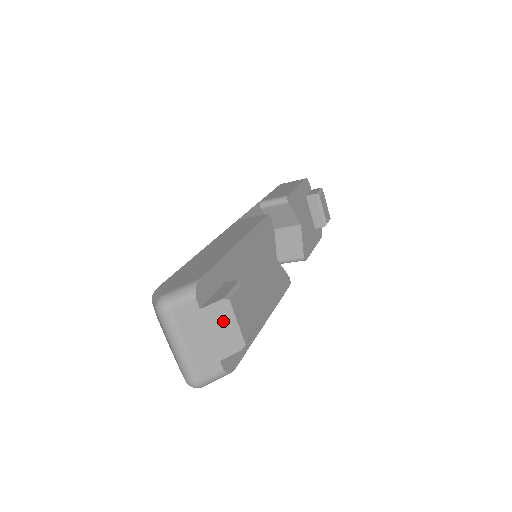
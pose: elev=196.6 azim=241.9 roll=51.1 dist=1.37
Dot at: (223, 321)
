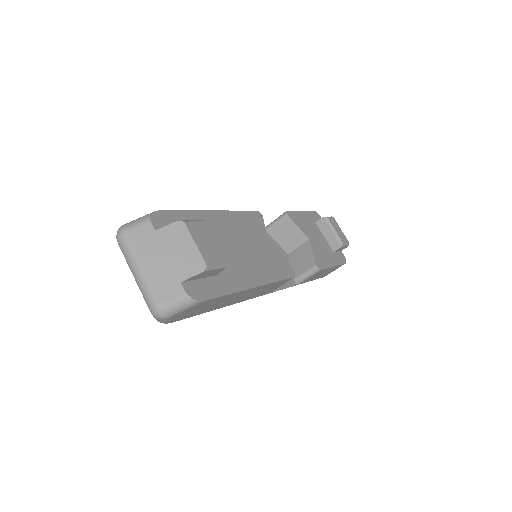
Dot at: (180, 242)
